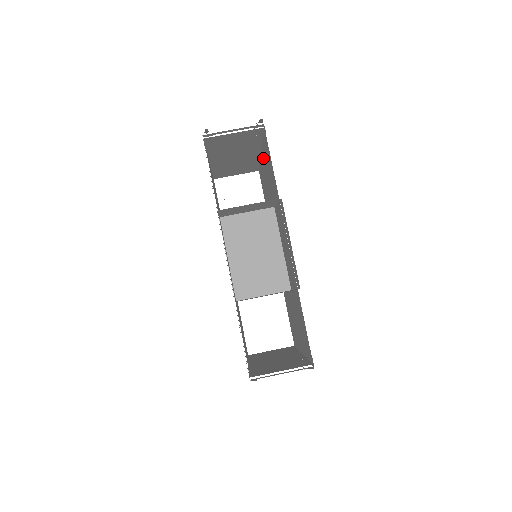
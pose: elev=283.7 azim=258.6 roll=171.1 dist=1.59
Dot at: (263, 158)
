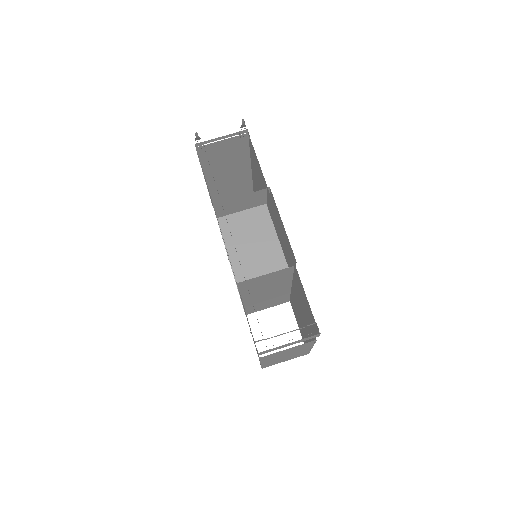
Dot at: (253, 171)
